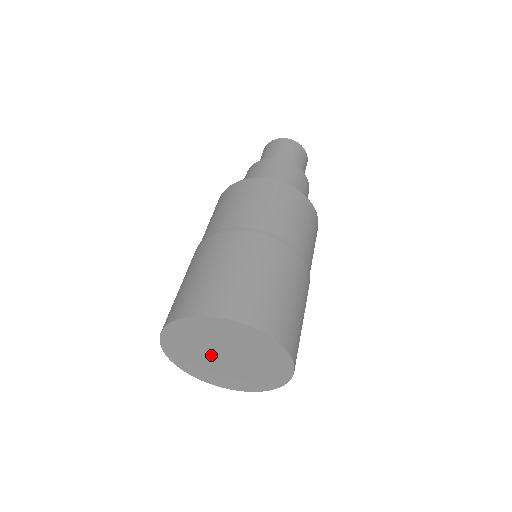
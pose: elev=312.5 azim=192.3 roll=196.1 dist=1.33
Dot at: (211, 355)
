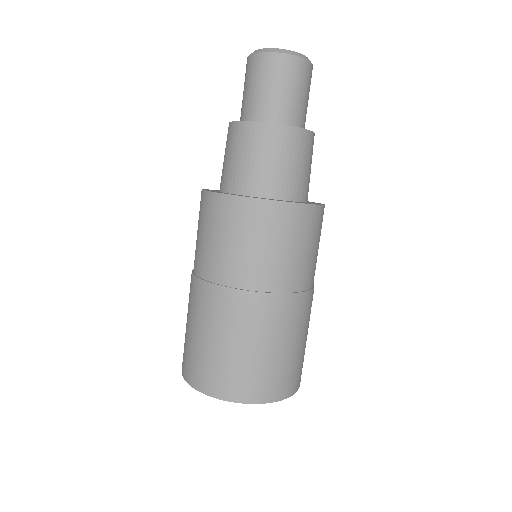
Dot at: occluded
